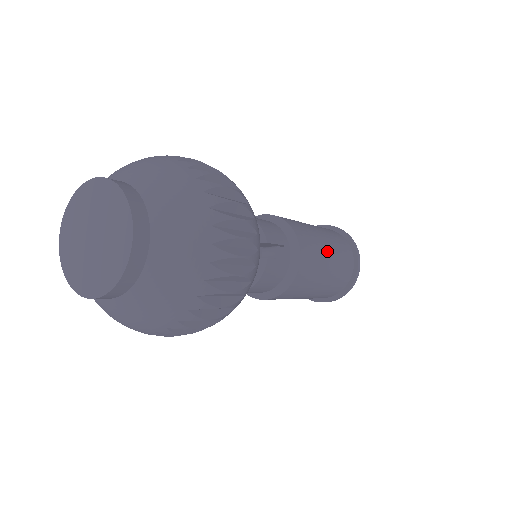
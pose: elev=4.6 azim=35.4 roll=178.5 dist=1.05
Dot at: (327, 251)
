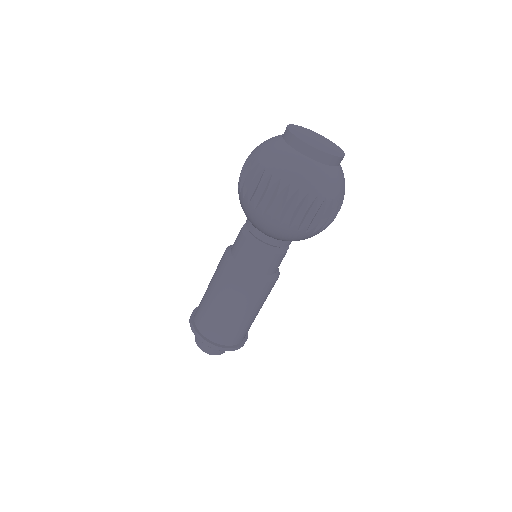
Dot at: occluded
